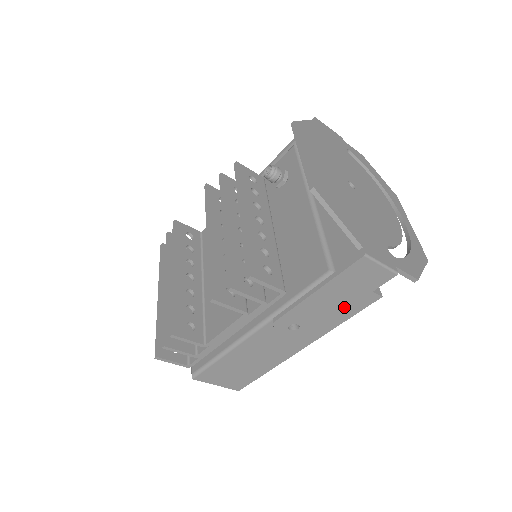
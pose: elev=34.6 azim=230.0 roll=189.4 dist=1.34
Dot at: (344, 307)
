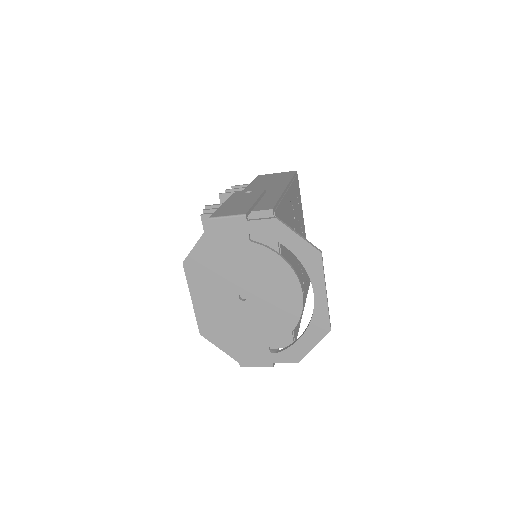
Dot at: occluded
